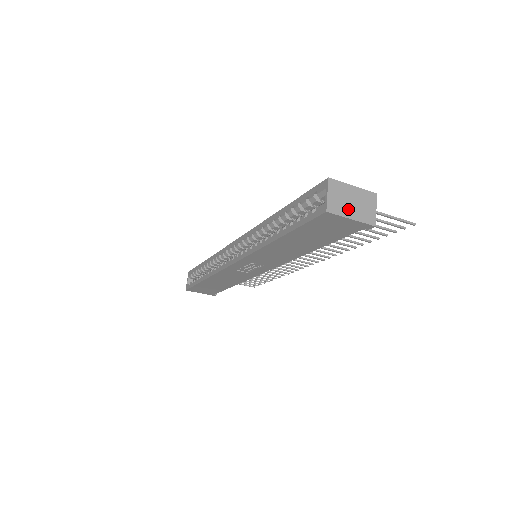
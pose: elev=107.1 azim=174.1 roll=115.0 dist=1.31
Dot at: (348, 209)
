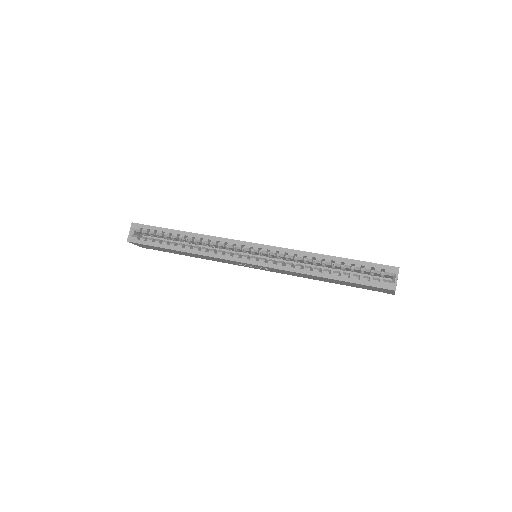
Dot at: occluded
